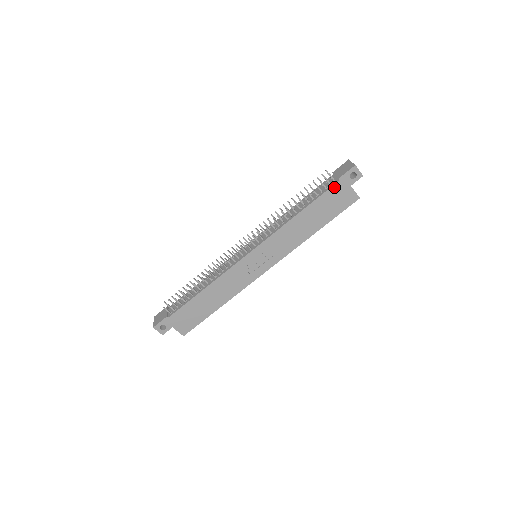
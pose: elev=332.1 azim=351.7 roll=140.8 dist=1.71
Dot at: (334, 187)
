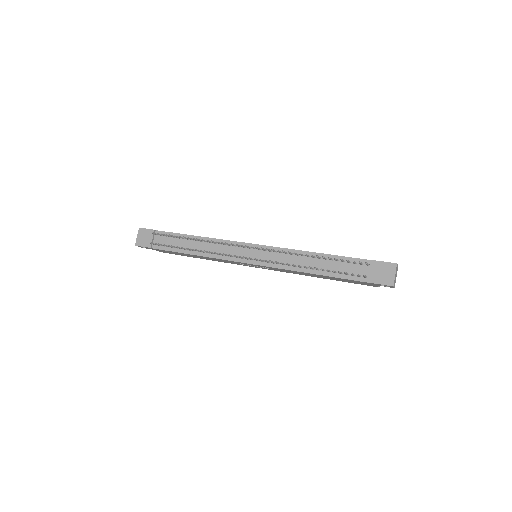
Dot at: (360, 281)
